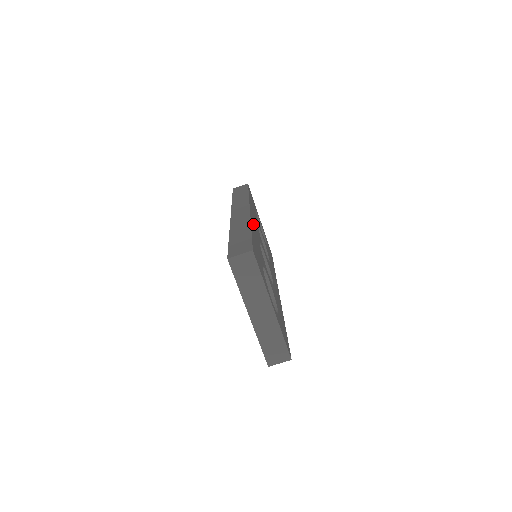
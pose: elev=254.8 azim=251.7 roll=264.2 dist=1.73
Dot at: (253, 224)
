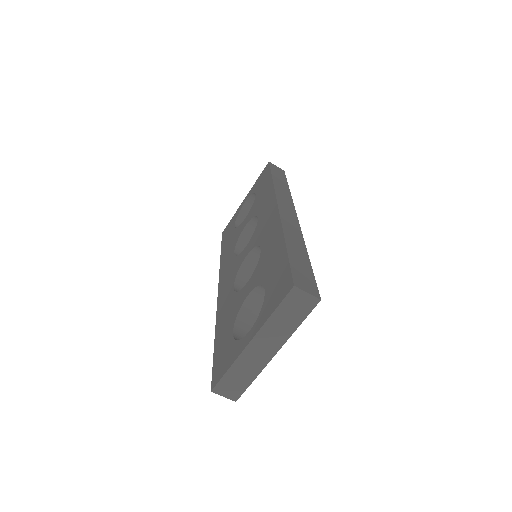
Dot at: occluded
